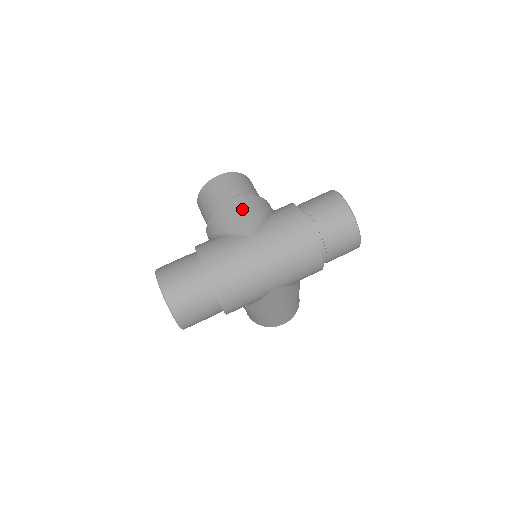
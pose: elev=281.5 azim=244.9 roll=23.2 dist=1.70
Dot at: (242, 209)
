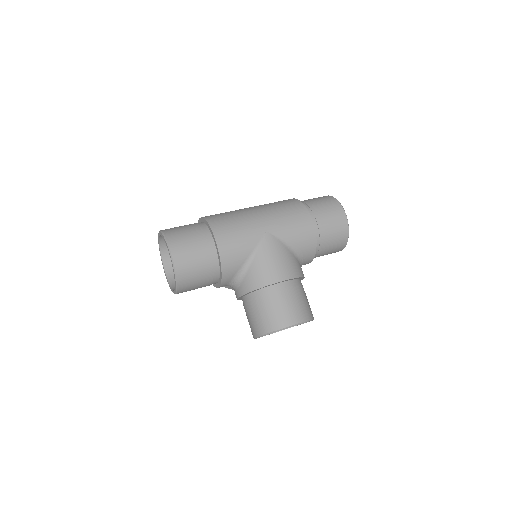
Dot at: occluded
